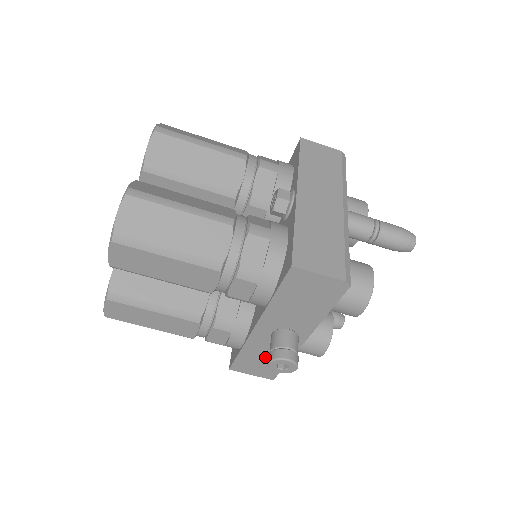
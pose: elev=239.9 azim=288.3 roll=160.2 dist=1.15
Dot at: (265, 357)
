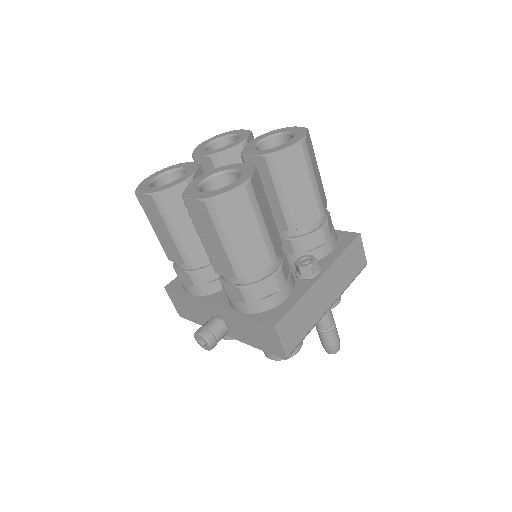
Dot at: (194, 311)
